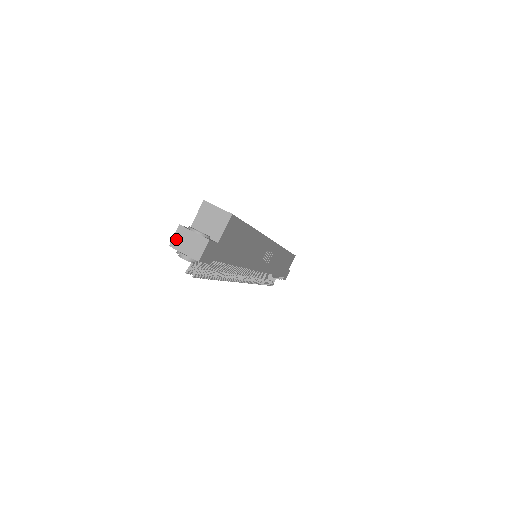
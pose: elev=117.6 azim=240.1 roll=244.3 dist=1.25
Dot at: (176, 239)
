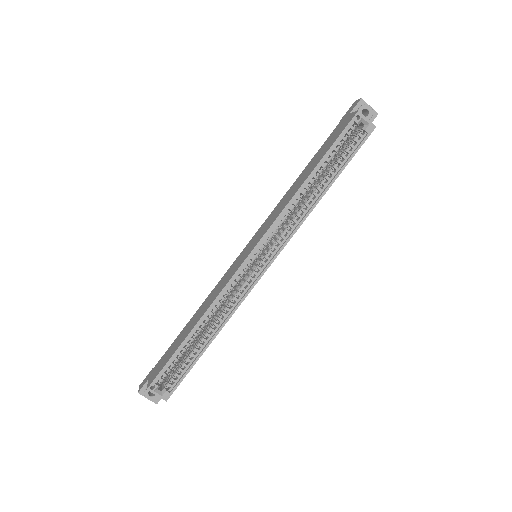
Dot at: occluded
